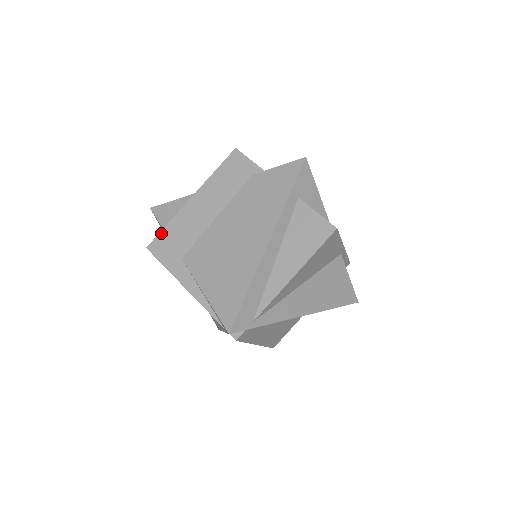
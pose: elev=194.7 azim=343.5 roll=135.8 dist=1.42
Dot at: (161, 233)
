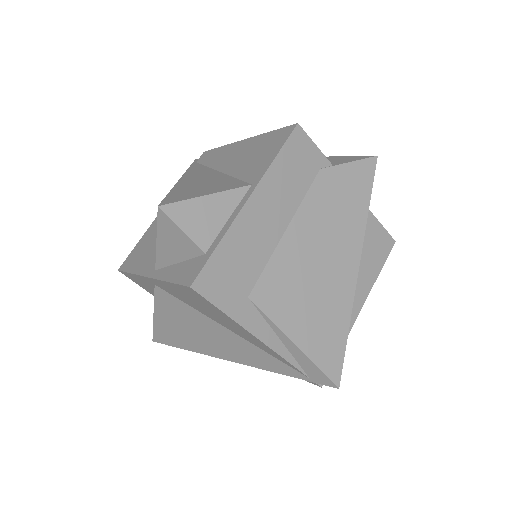
Dot at: (211, 260)
